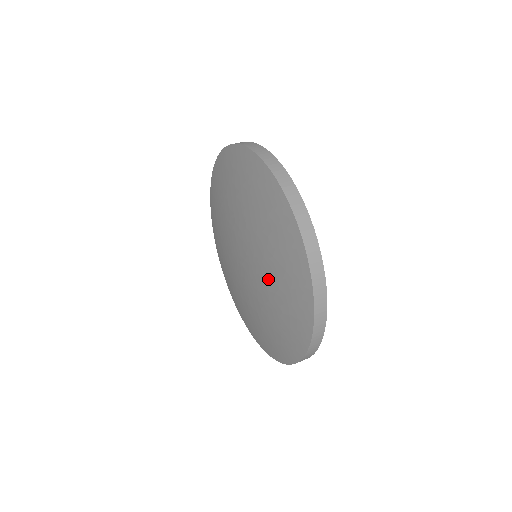
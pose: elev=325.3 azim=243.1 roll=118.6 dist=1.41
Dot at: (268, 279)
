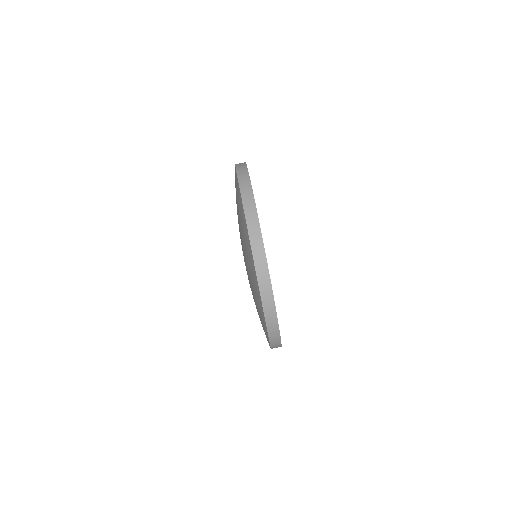
Dot at: occluded
